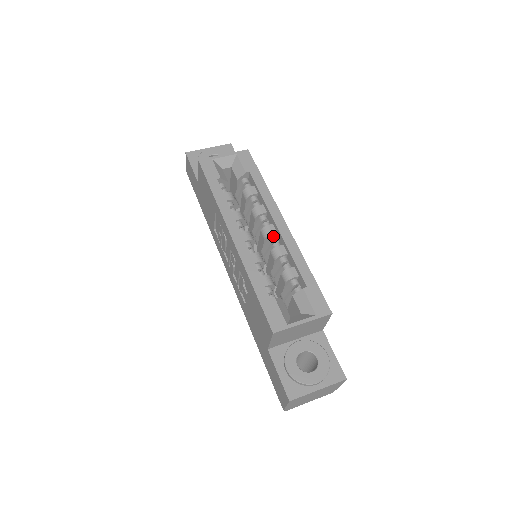
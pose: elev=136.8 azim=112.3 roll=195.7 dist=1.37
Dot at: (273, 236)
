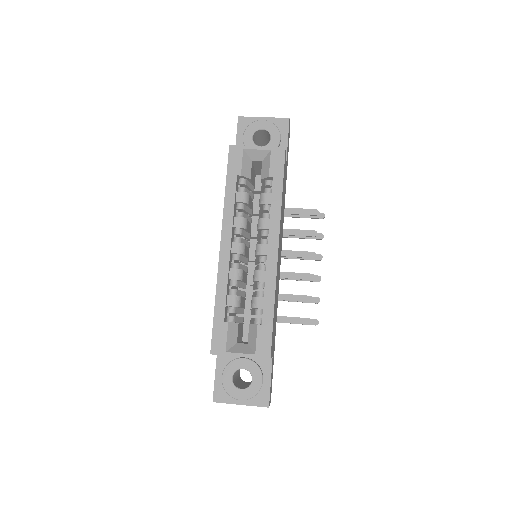
Dot at: (263, 257)
